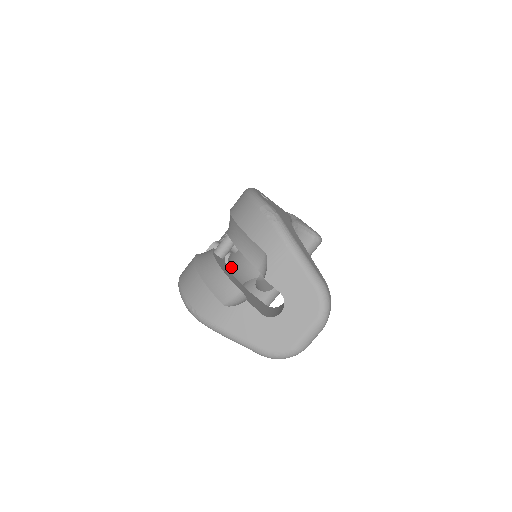
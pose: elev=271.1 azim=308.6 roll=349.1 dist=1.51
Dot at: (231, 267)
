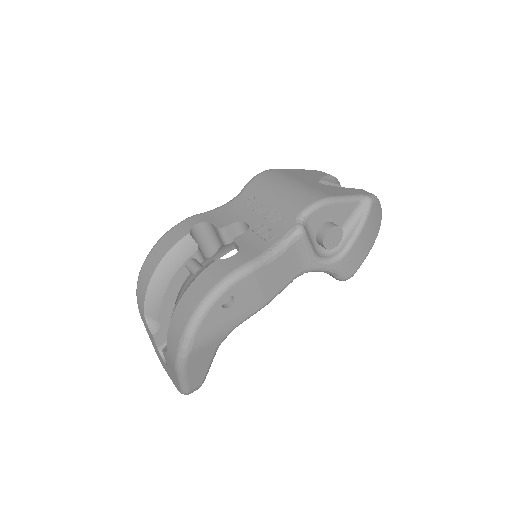
Dot at: occluded
